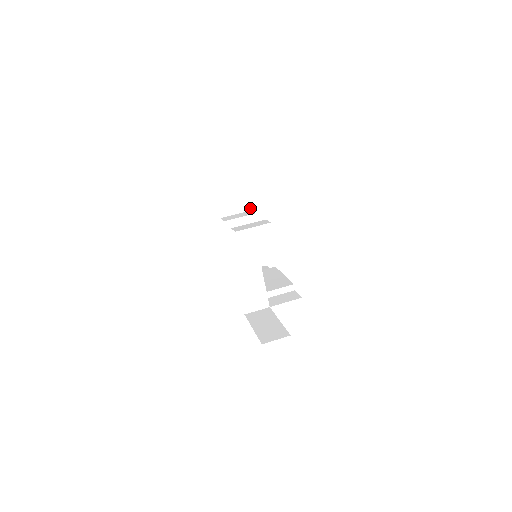
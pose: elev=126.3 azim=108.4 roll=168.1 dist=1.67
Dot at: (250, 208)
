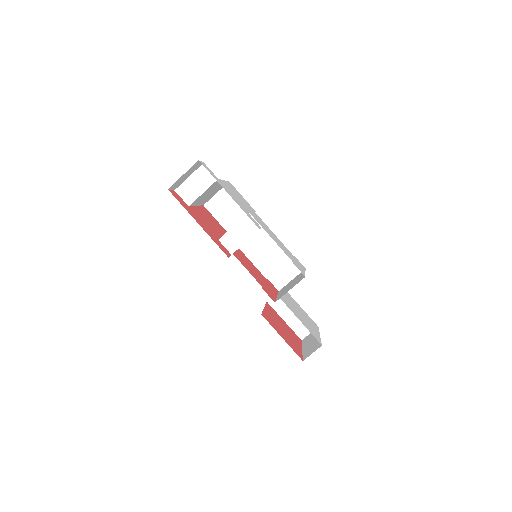
Dot at: occluded
